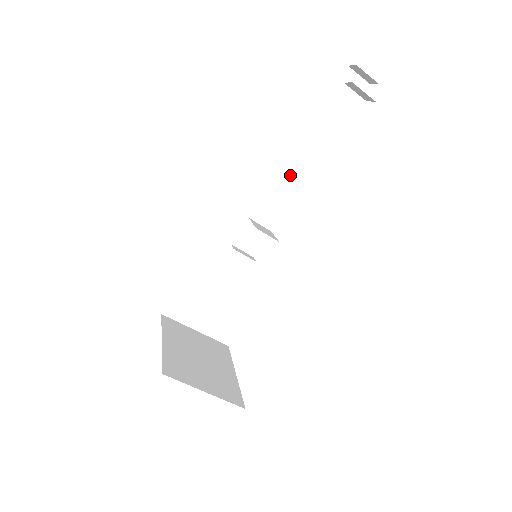
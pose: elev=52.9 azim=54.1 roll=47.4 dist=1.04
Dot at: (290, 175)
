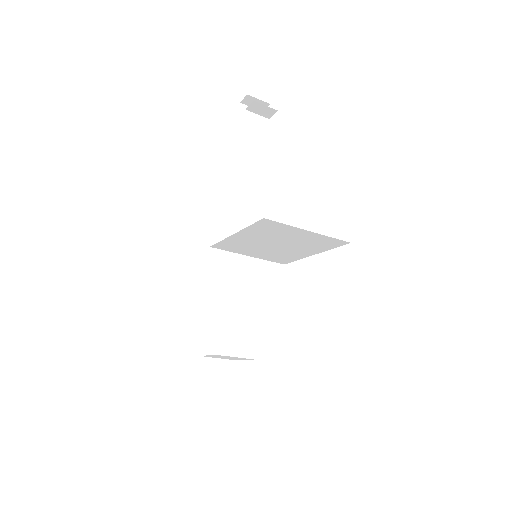
Dot at: (239, 201)
